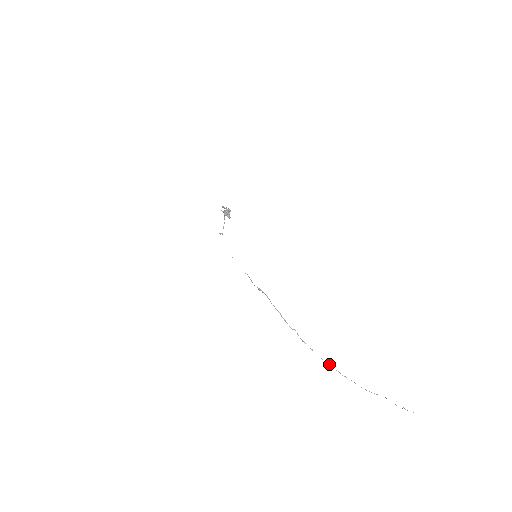
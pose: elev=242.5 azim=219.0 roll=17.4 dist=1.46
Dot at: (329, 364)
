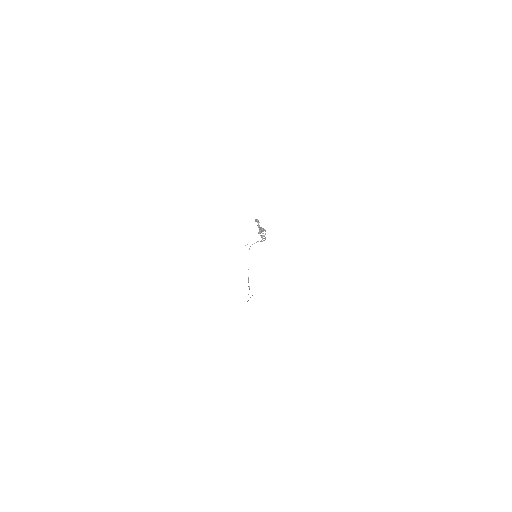
Dot at: occluded
